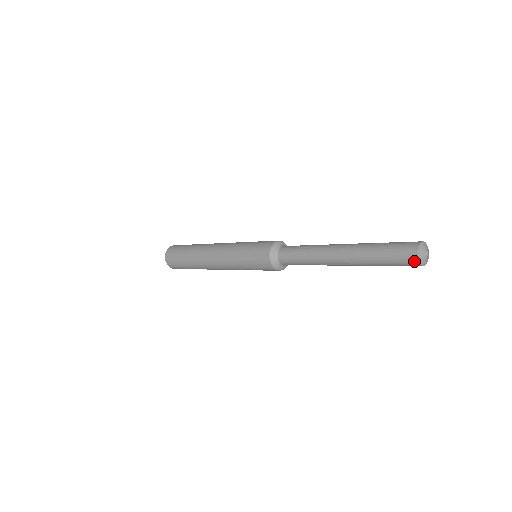
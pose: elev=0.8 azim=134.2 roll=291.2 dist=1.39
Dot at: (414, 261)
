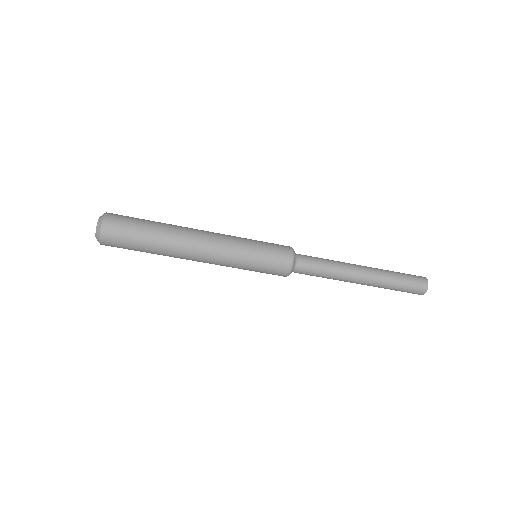
Dot at: (424, 279)
